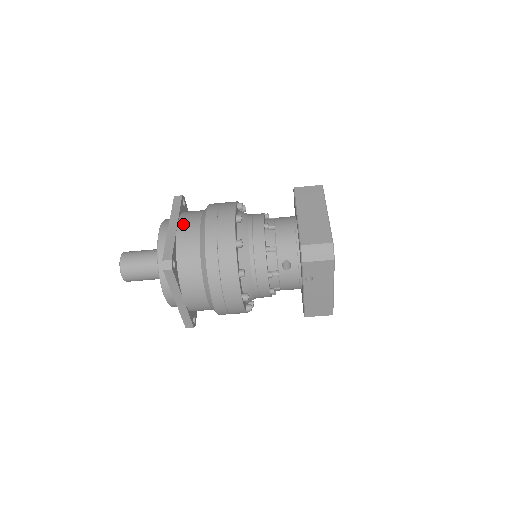
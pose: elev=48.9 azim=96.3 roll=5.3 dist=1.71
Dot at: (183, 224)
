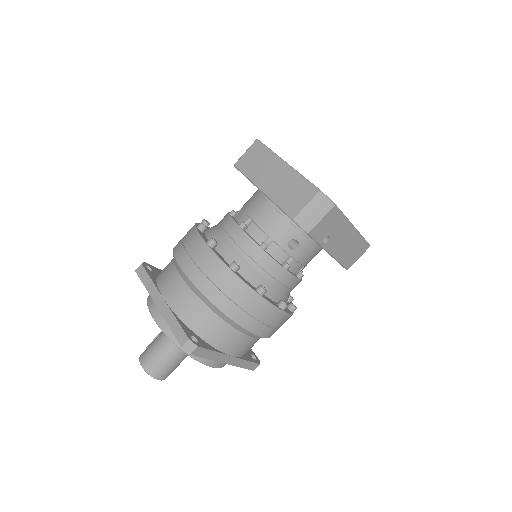
Dot at: (167, 293)
